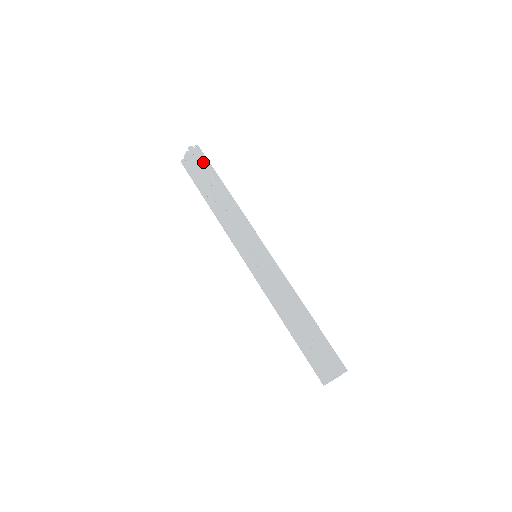
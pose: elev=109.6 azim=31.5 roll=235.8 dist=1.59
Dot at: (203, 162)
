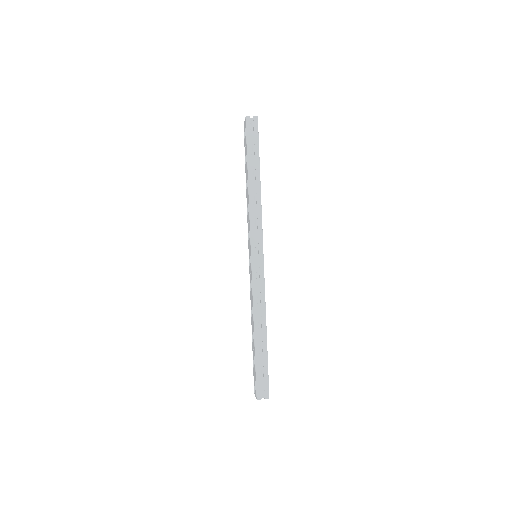
Dot at: (250, 140)
